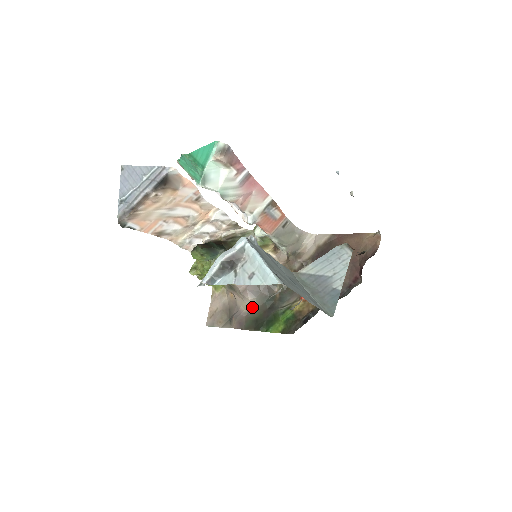
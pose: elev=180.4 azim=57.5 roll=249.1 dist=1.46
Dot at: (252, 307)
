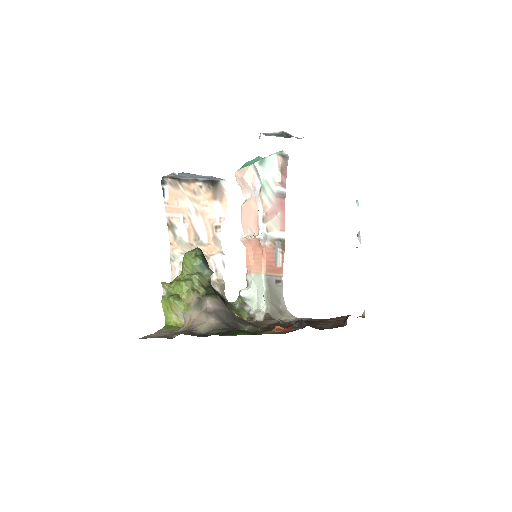
Dot at: (212, 327)
